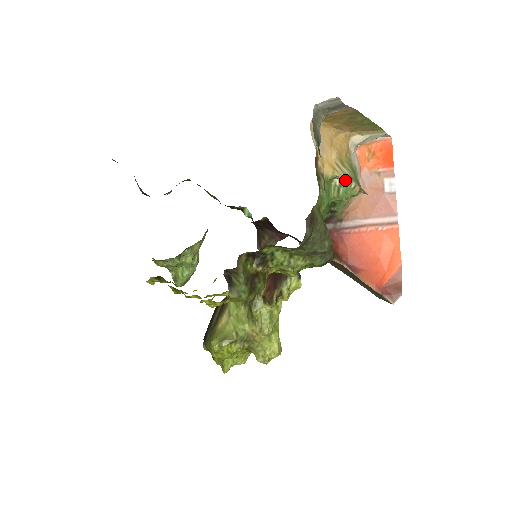
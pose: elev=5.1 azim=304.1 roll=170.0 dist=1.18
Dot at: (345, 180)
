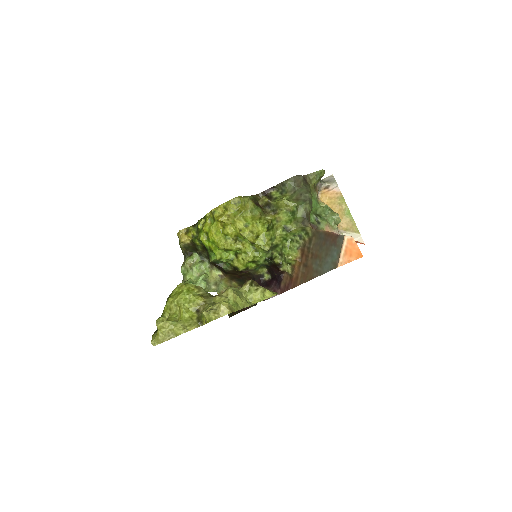
Dot at: (329, 207)
